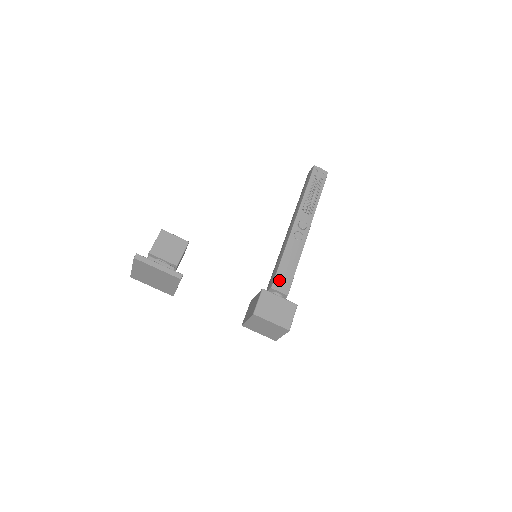
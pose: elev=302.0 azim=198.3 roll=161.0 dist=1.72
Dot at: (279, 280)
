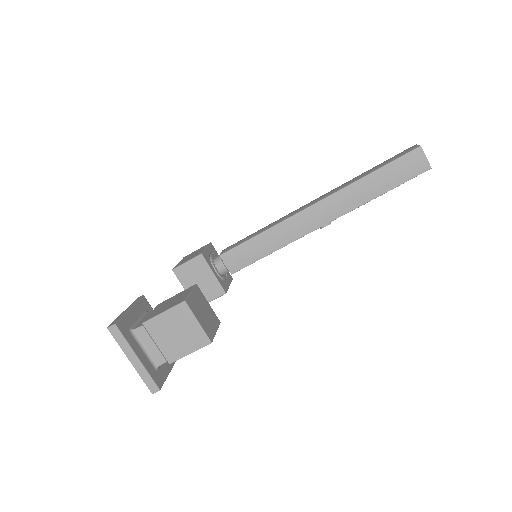
Dot at: occluded
